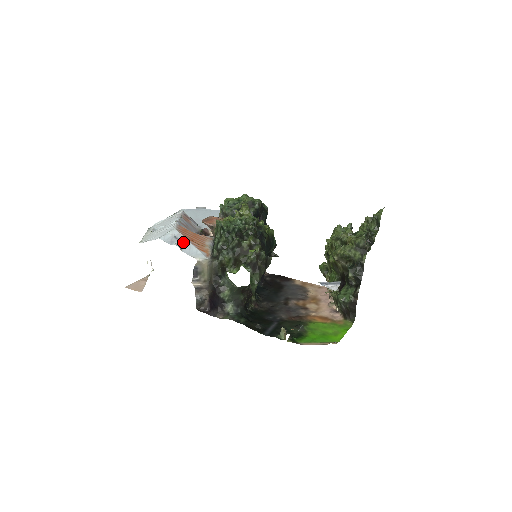
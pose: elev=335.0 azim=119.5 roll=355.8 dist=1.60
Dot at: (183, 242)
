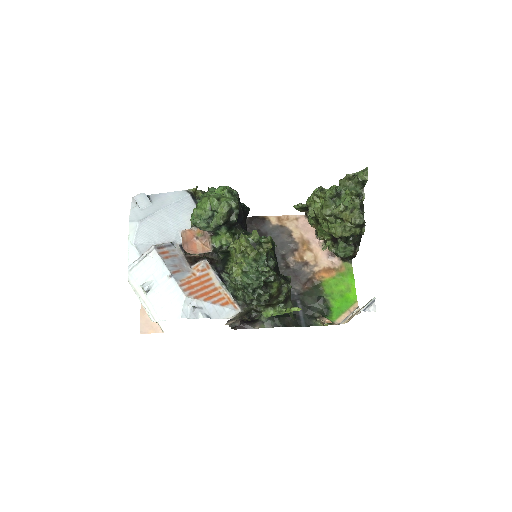
Dot at: (205, 308)
